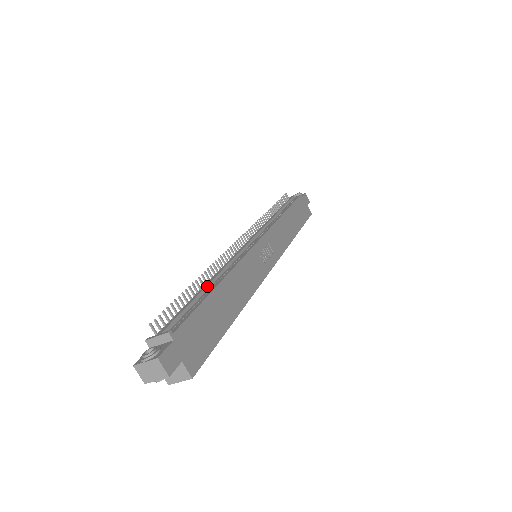
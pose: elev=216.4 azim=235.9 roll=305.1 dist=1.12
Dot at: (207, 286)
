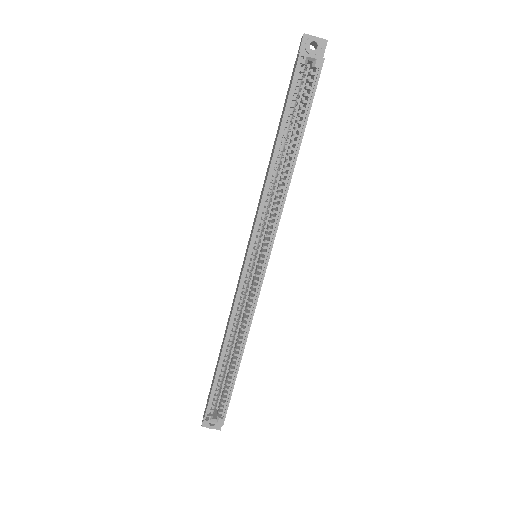
Dot at: occluded
